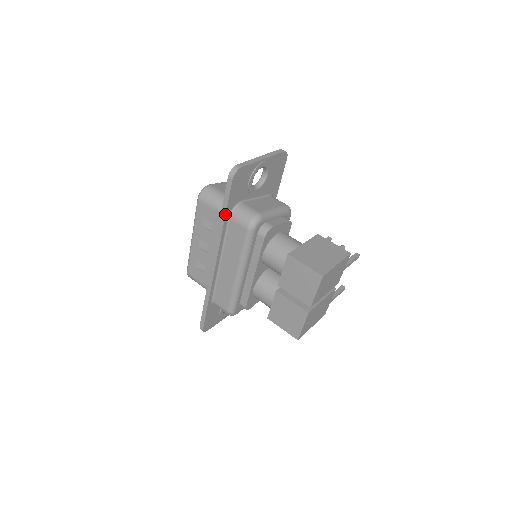
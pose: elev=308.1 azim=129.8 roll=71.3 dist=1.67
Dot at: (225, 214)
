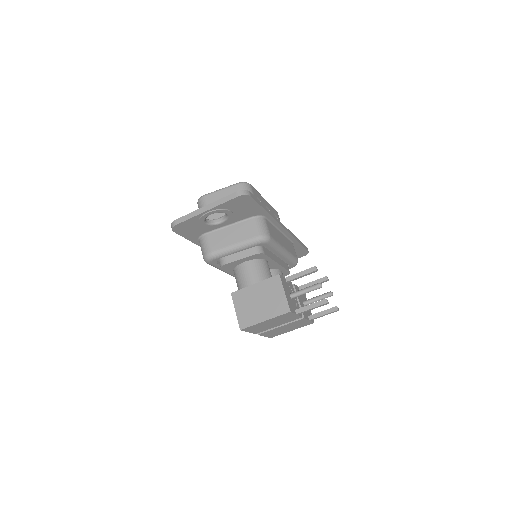
Dot at: (192, 242)
